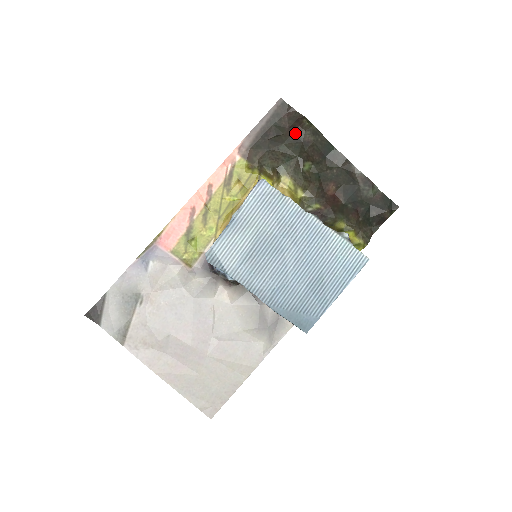
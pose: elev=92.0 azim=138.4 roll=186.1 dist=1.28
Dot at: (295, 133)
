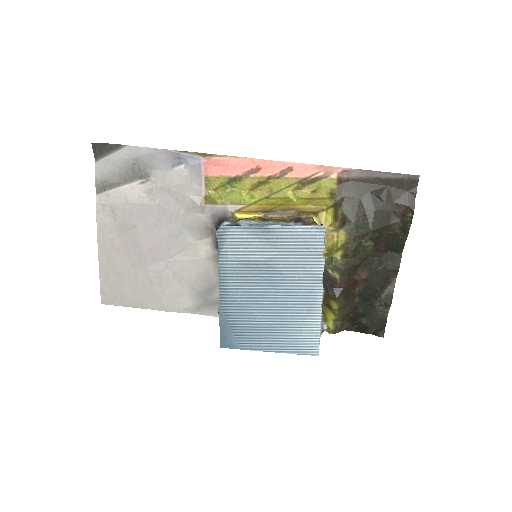
Dot at: (393, 213)
